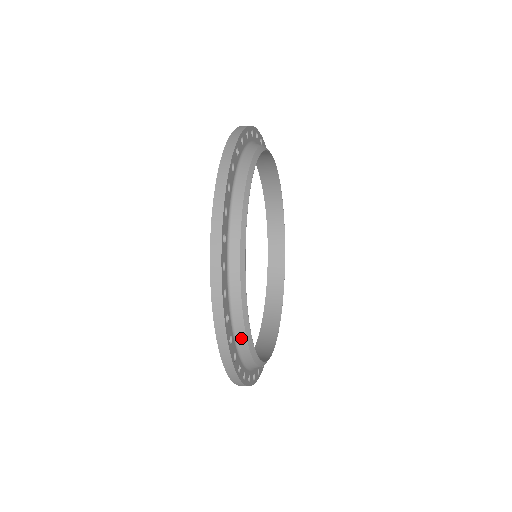
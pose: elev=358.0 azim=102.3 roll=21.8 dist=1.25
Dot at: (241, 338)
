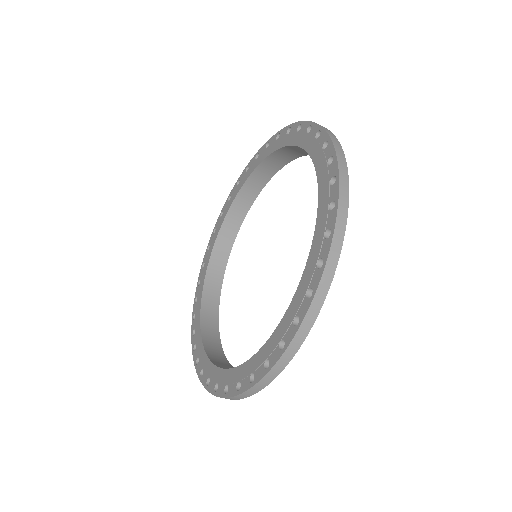
Dot at: occluded
